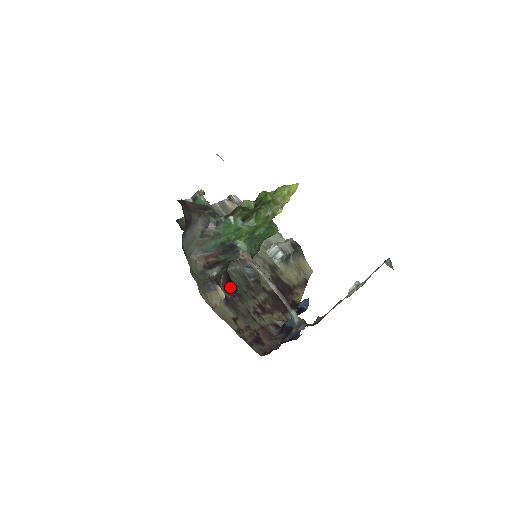
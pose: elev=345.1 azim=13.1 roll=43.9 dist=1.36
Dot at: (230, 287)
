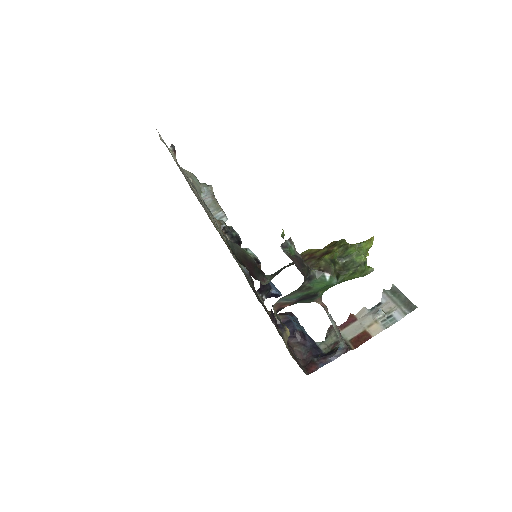
Dot at: (273, 313)
